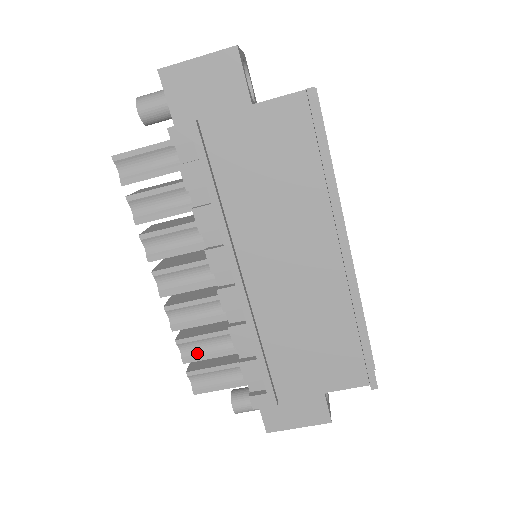
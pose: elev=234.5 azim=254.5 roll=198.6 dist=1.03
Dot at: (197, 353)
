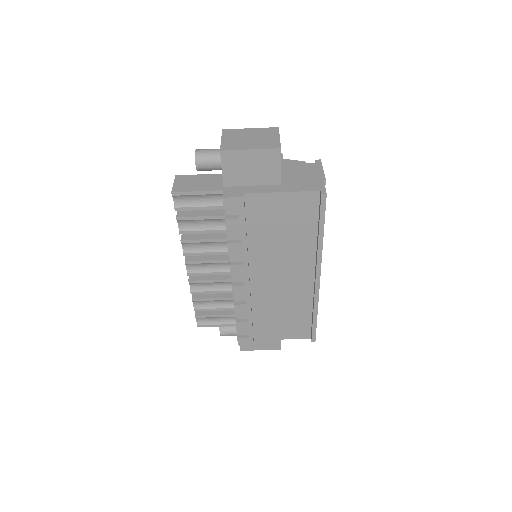
Dot at: (205, 307)
